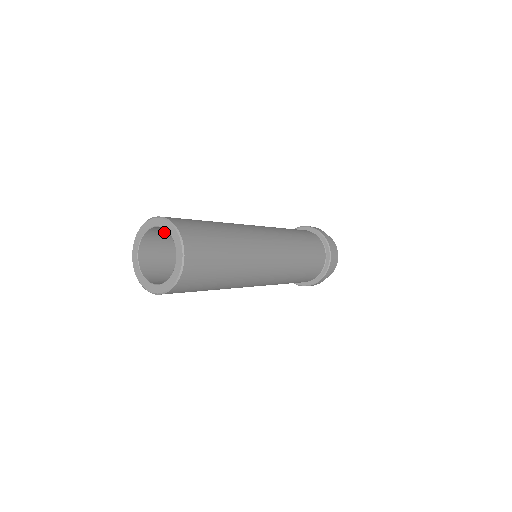
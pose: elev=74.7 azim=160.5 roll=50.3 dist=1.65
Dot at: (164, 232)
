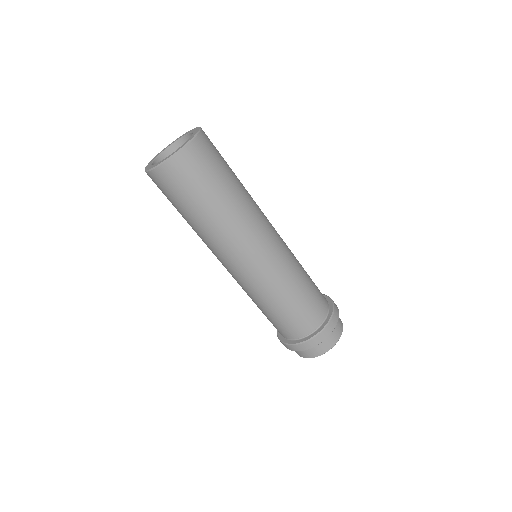
Dot at: occluded
